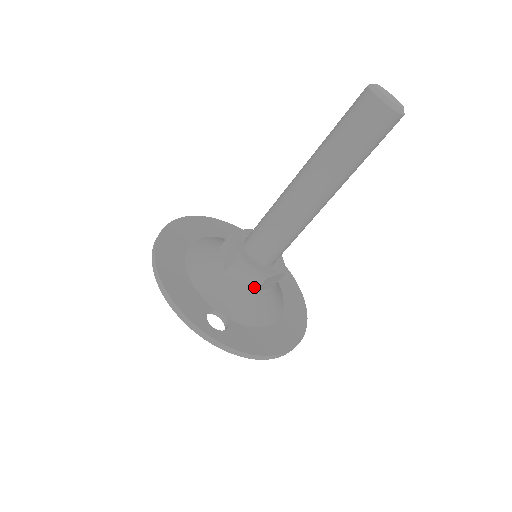
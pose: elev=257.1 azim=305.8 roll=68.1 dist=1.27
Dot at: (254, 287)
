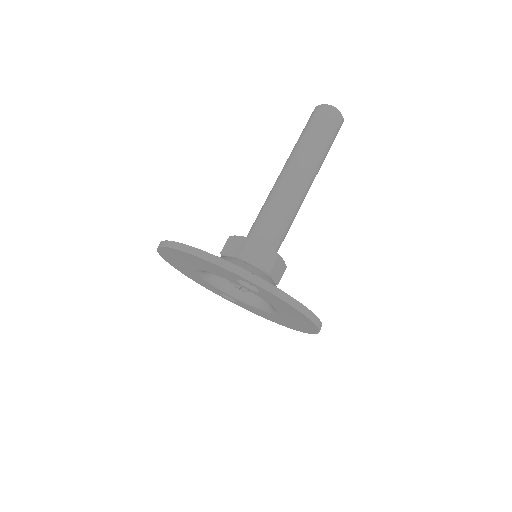
Dot at: (268, 267)
